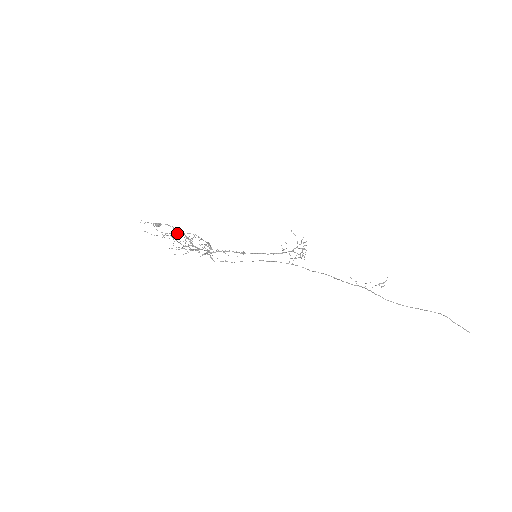
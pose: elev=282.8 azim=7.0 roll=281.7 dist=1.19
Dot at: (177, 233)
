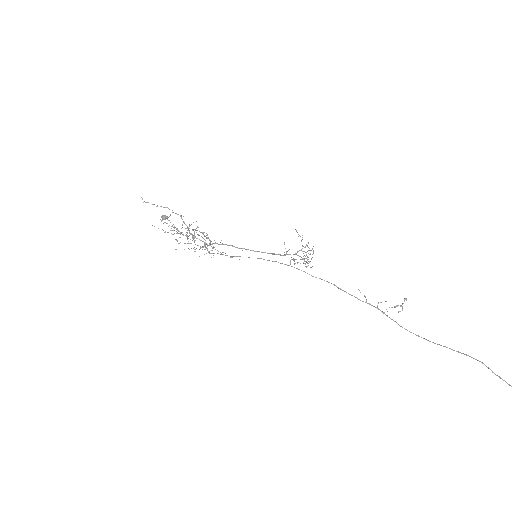
Dot at: (181, 228)
